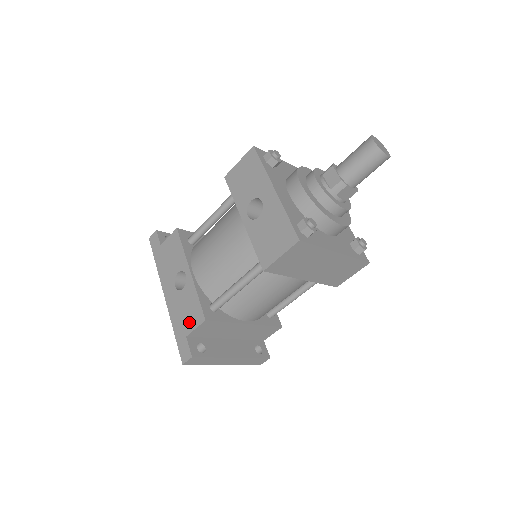
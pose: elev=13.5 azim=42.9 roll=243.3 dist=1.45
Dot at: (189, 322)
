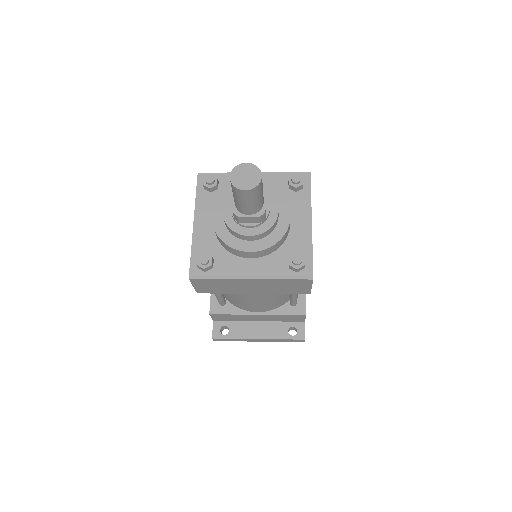
Dot at: occluded
